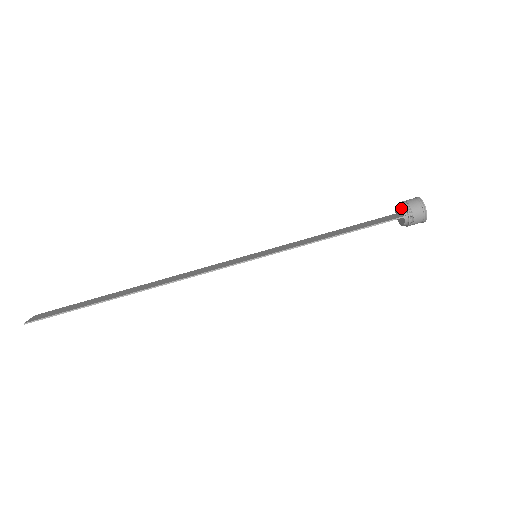
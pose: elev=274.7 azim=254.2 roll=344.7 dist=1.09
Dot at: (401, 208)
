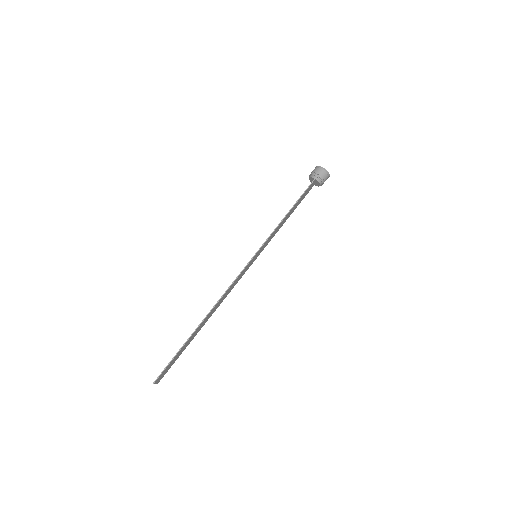
Dot at: (311, 177)
